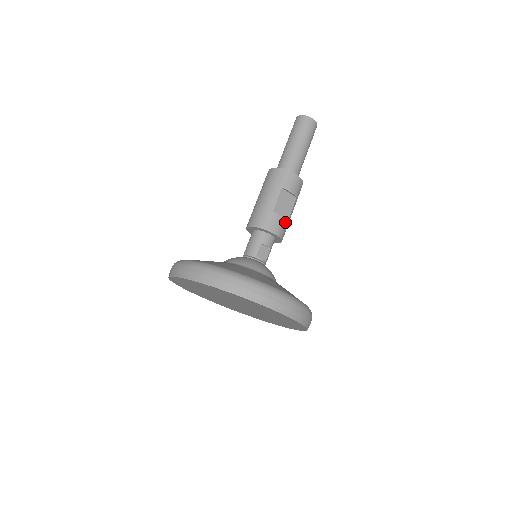
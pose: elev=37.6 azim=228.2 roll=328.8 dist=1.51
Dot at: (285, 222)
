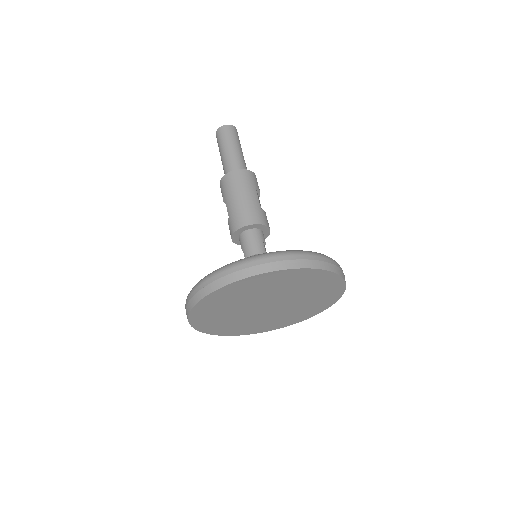
Dot at: occluded
